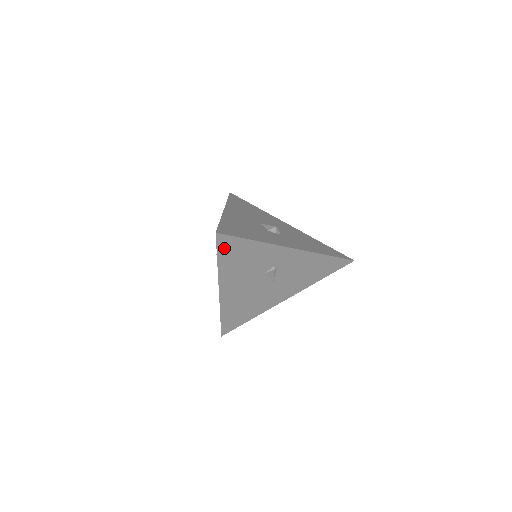
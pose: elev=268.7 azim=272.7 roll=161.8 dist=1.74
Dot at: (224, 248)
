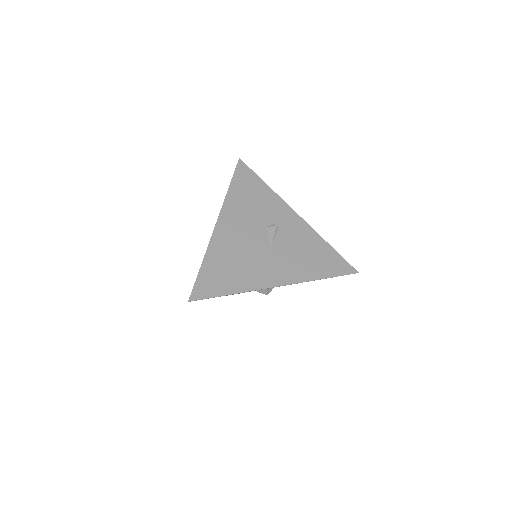
Dot at: (240, 176)
